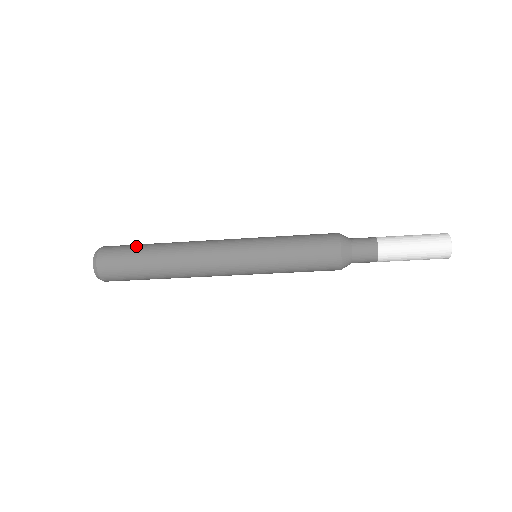
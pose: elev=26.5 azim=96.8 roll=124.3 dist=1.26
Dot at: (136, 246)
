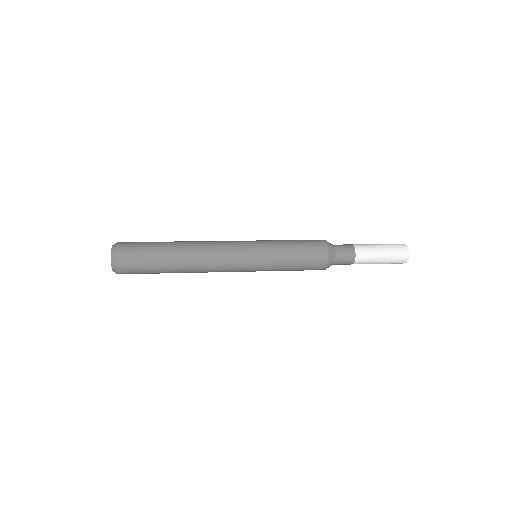
Dot at: (151, 263)
